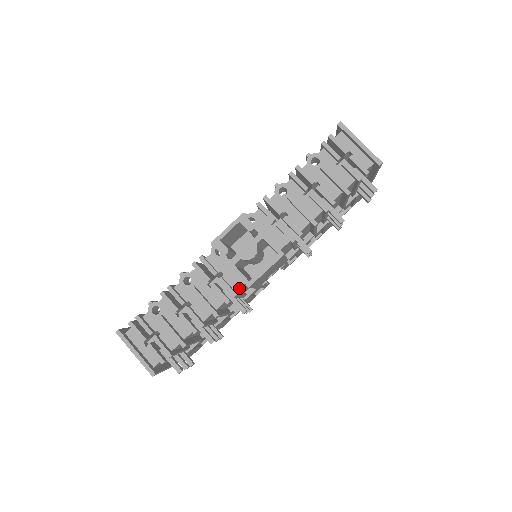
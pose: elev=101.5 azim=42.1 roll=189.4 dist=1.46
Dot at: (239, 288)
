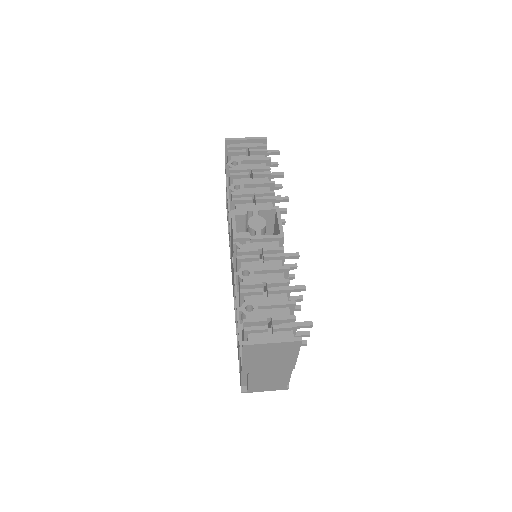
Dot at: occluded
